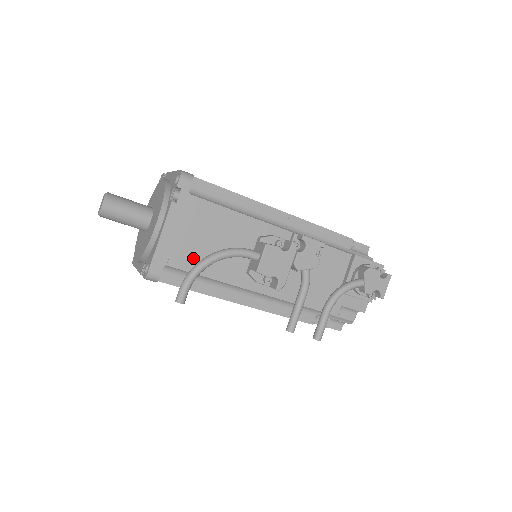
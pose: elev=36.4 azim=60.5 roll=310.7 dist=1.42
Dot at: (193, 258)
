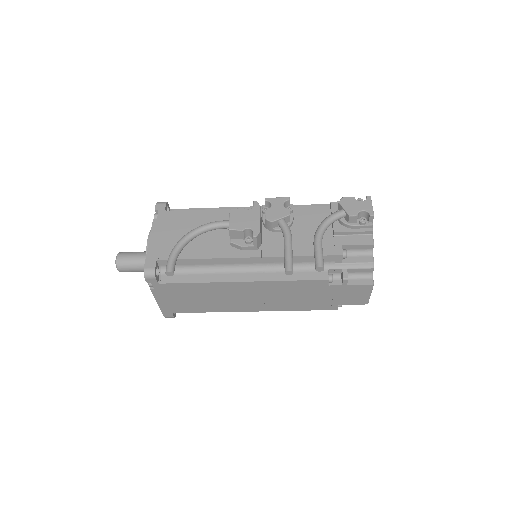
Dot at: occluded
